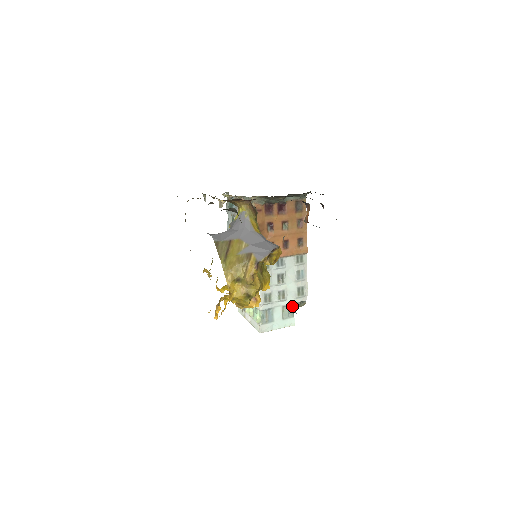
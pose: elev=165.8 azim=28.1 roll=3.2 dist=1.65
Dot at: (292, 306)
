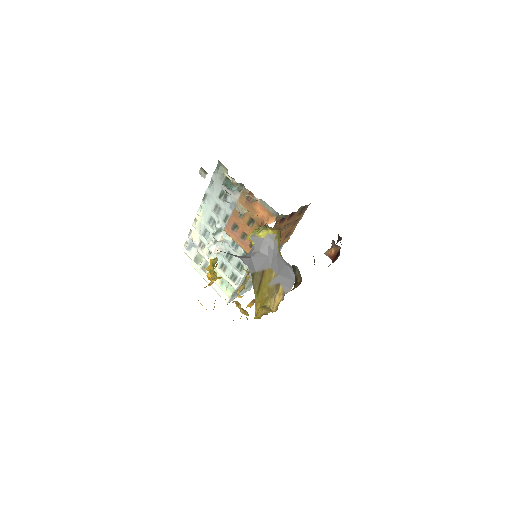
Dot at: occluded
